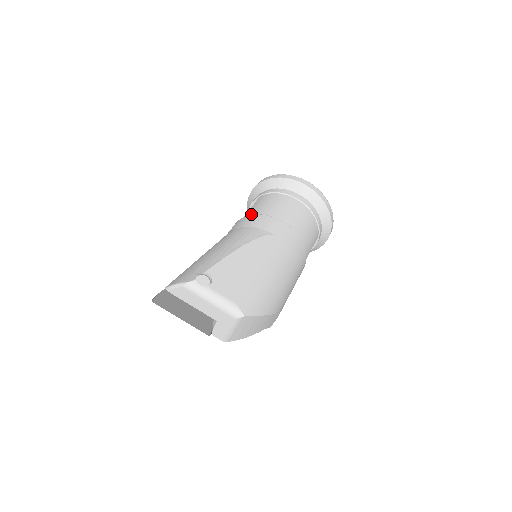
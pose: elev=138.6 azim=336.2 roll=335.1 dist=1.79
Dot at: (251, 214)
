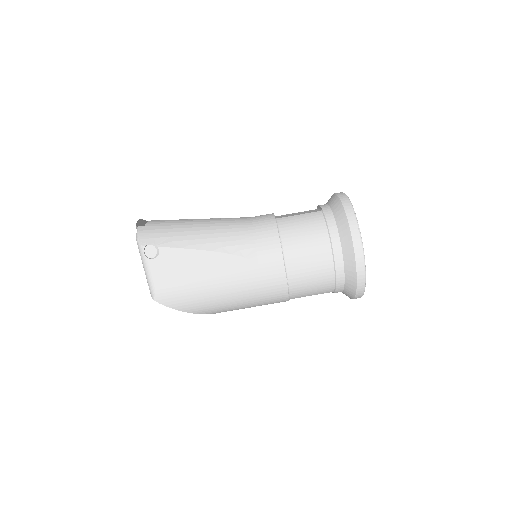
Dot at: (279, 224)
